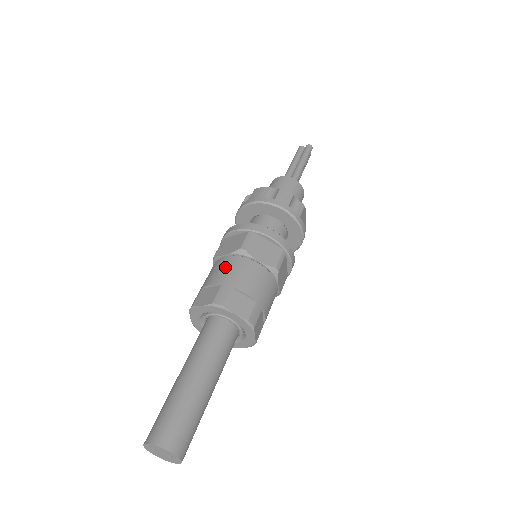
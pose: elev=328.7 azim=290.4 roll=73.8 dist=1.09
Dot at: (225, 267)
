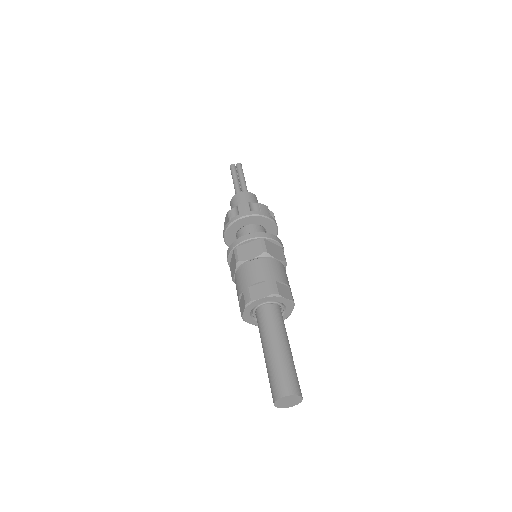
Dot at: (260, 268)
